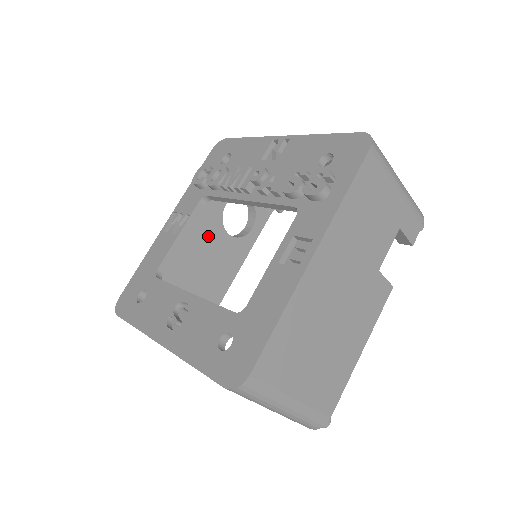
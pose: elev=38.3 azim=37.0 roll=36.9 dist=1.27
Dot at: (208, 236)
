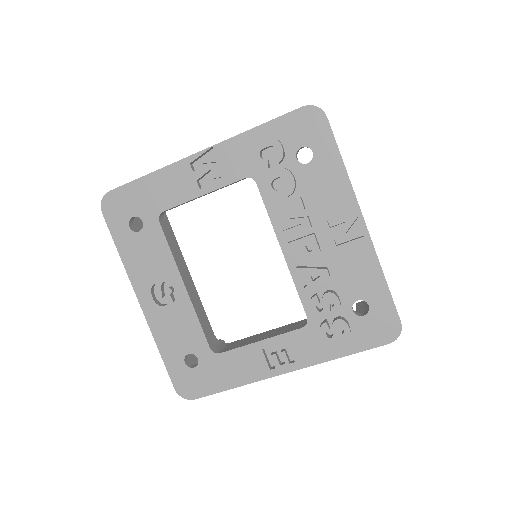
Dot at: occluded
